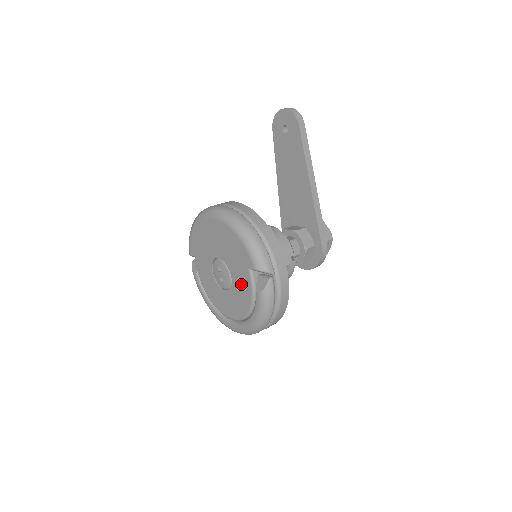
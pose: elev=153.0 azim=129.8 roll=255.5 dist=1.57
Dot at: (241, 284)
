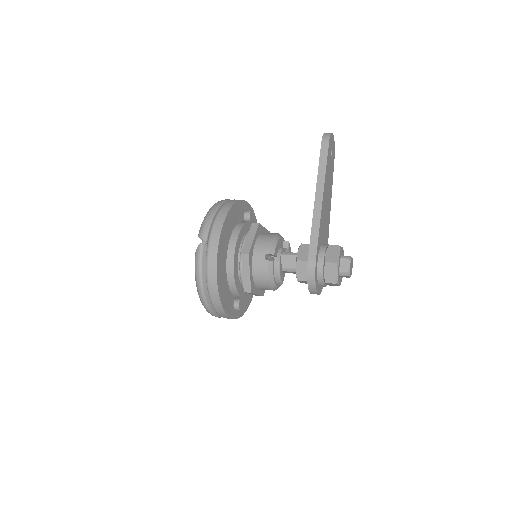
Dot at: occluded
